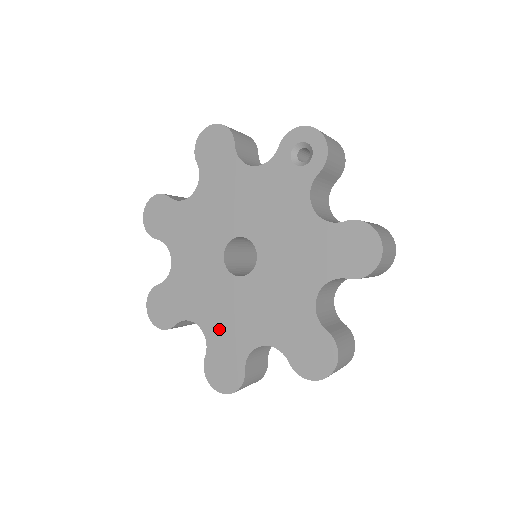
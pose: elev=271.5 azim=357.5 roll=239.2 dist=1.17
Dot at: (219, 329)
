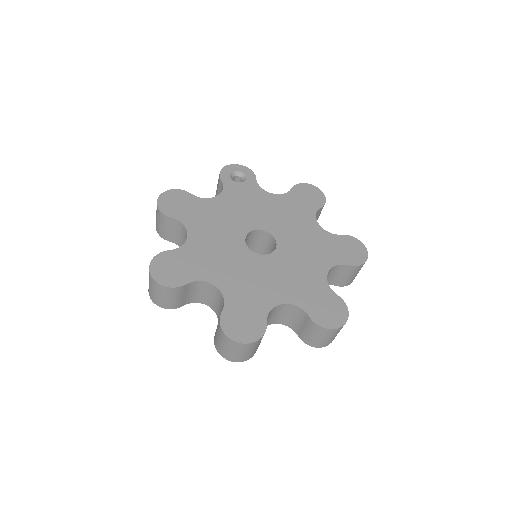
Dot at: (297, 290)
